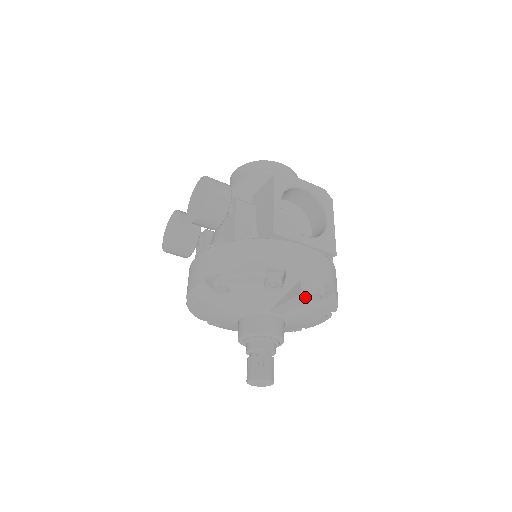
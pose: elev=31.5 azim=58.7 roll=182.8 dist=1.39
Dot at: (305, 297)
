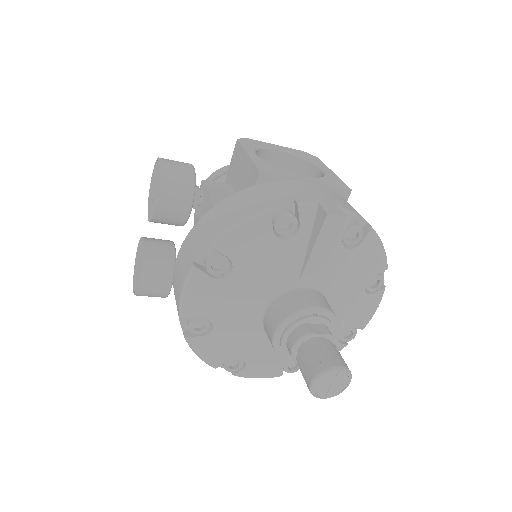
Dot at: (336, 223)
